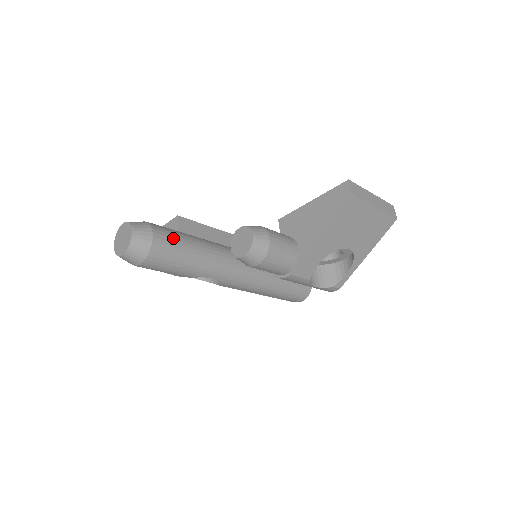
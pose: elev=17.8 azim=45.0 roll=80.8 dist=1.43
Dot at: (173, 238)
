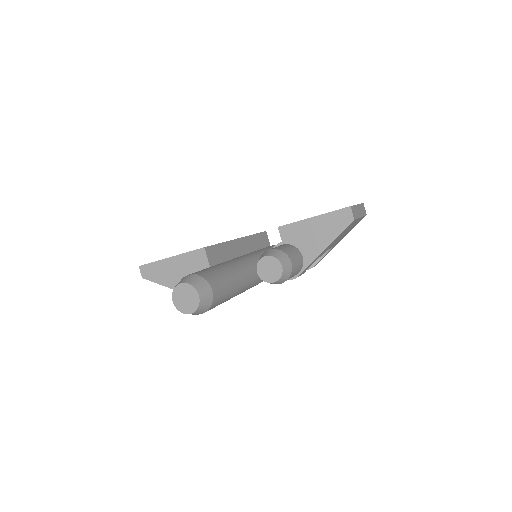
Dot at: (221, 283)
